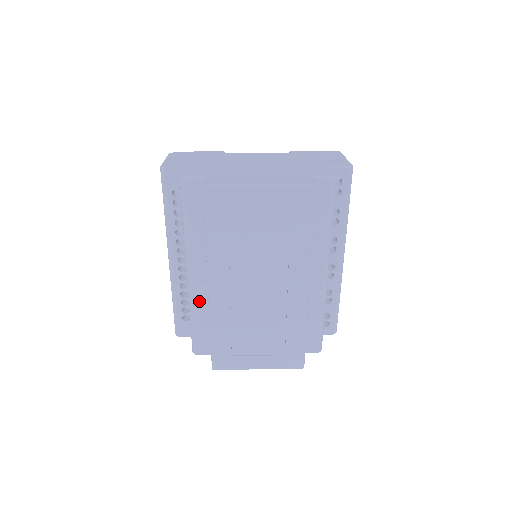
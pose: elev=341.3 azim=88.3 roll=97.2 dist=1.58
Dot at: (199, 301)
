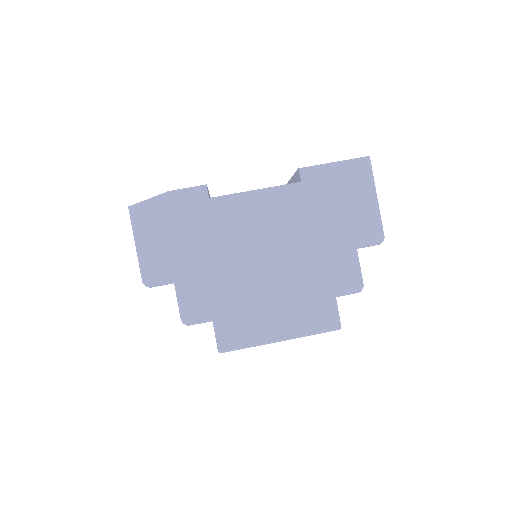
Dot at: occluded
